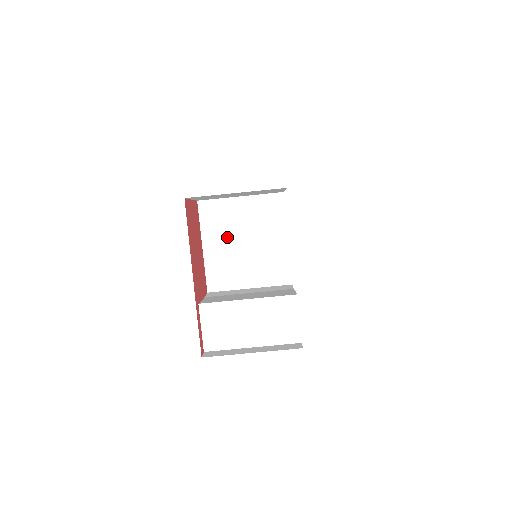
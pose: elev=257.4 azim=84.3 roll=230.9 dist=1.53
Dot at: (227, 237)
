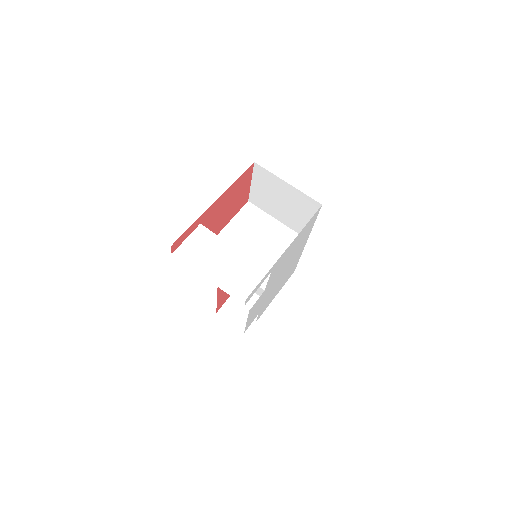
Dot at: (247, 234)
